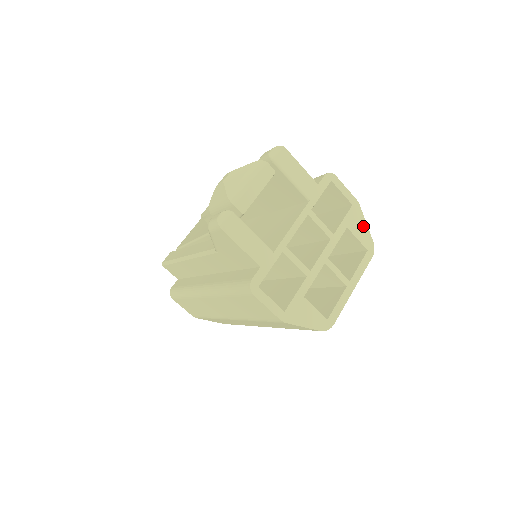
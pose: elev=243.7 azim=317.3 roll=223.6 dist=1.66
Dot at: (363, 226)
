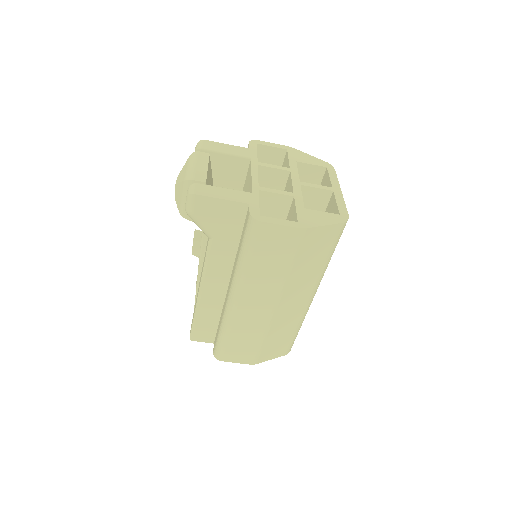
Dot at: (308, 157)
